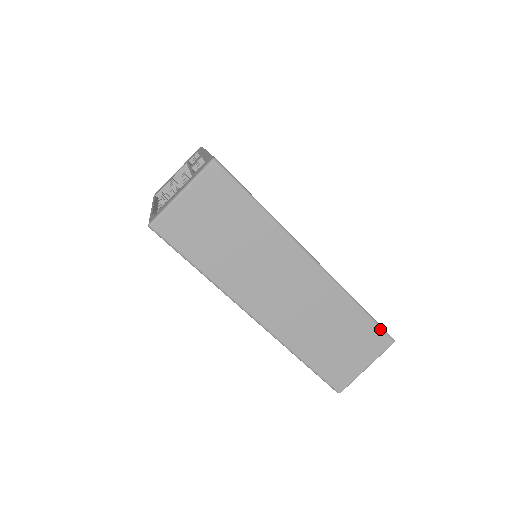
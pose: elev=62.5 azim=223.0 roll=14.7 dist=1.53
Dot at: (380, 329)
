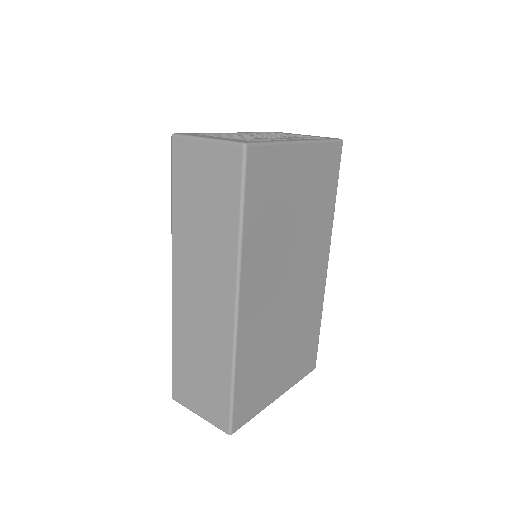
Dot at: (229, 413)
